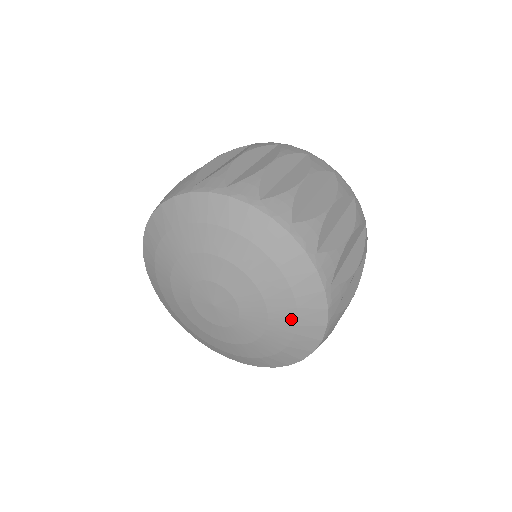
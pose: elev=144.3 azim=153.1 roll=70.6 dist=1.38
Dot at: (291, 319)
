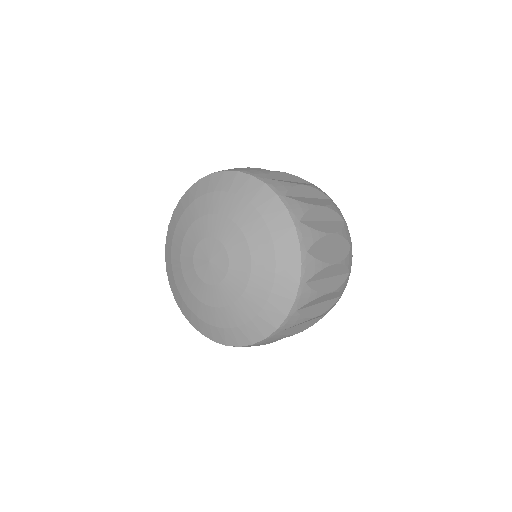
Dot at: (241, 203)
